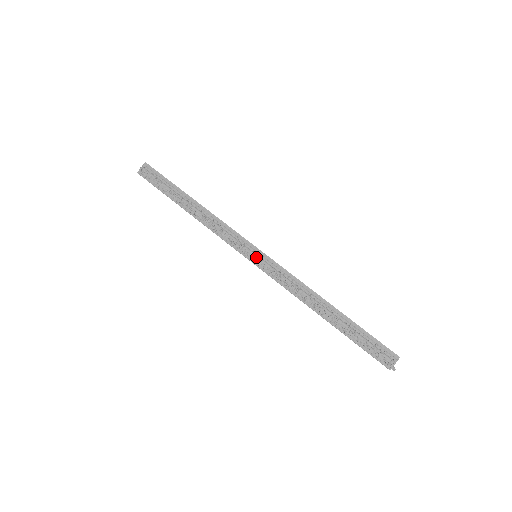
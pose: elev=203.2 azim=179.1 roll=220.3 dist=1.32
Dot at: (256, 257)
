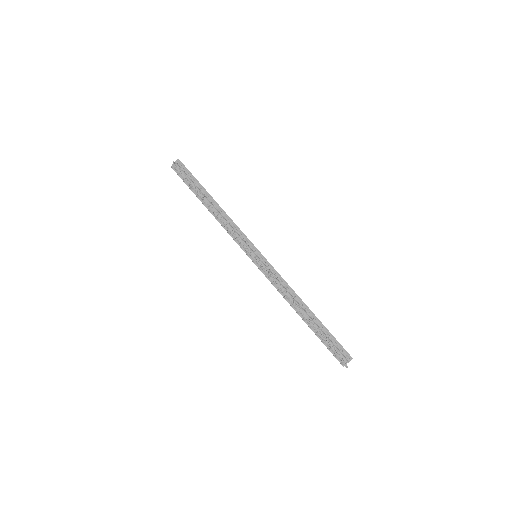
Dot at: (256, 257)
